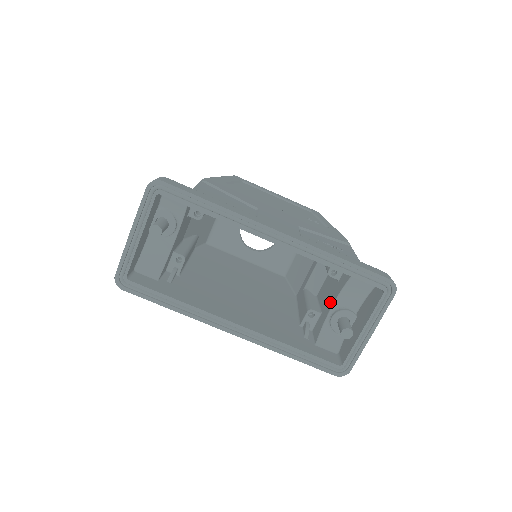
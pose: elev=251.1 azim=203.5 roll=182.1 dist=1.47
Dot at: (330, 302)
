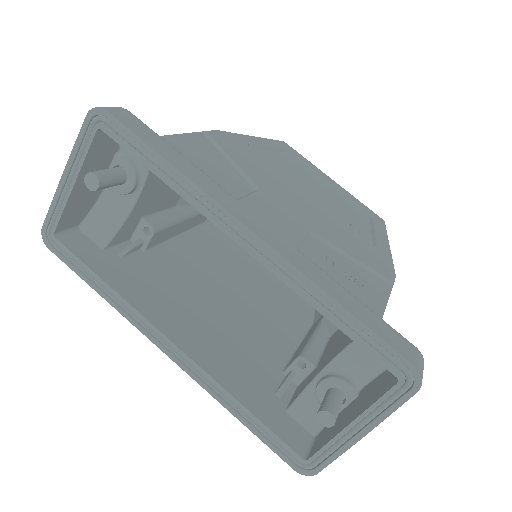
Dot at: (328, 358)
